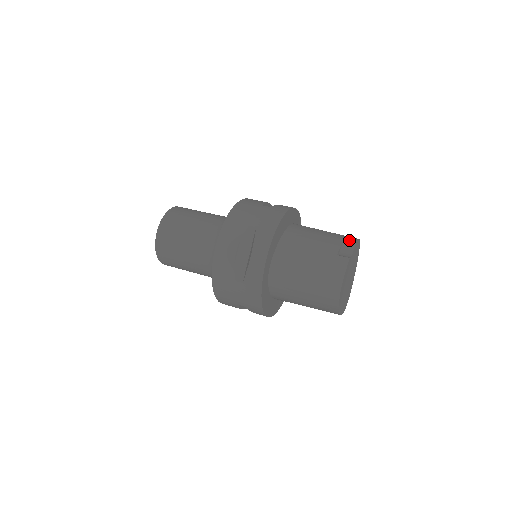
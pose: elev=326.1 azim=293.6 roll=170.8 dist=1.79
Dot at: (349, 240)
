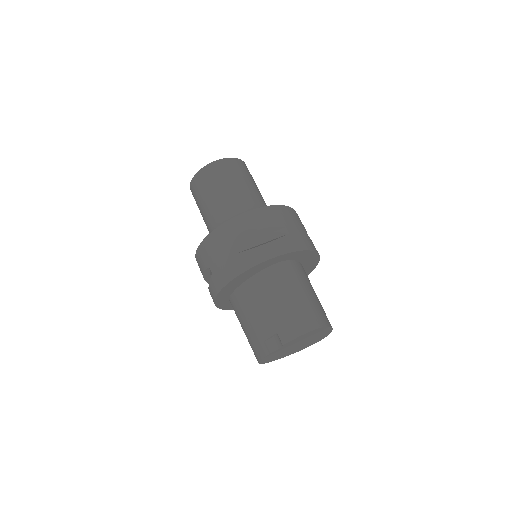
Dot at: (288, 333)
